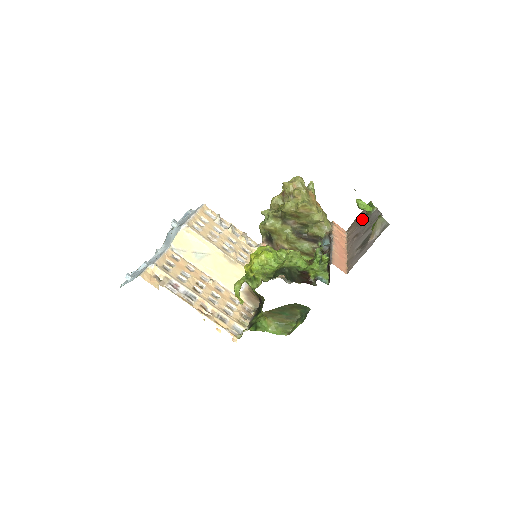
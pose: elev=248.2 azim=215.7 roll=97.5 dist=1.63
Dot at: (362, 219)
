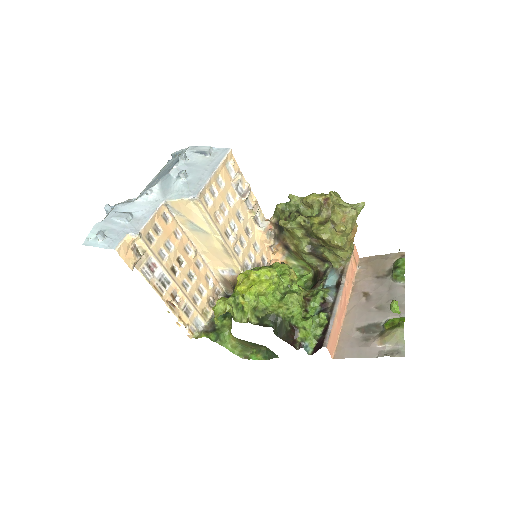
Dot at: (383, 272)
